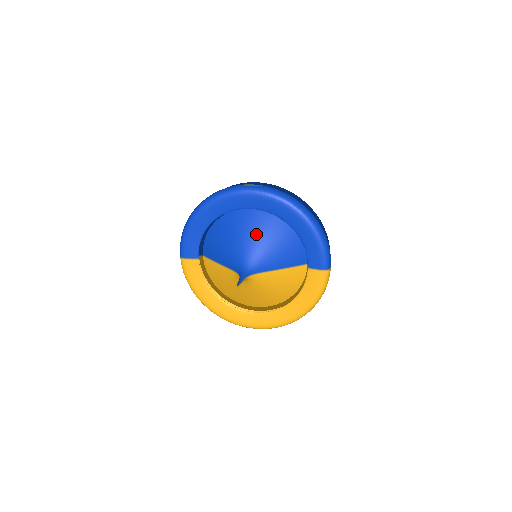
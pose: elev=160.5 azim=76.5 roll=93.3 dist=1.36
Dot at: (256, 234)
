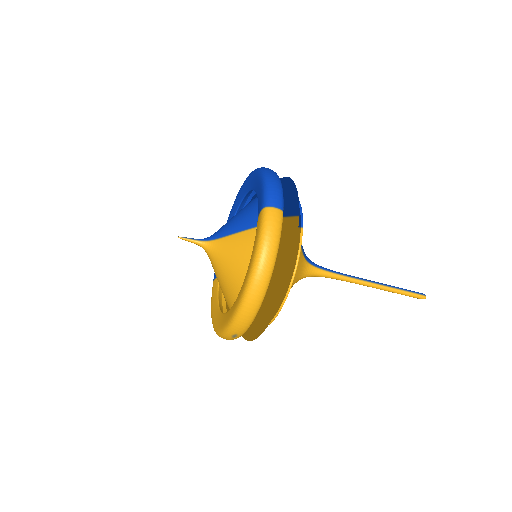
Dot at: occluded
